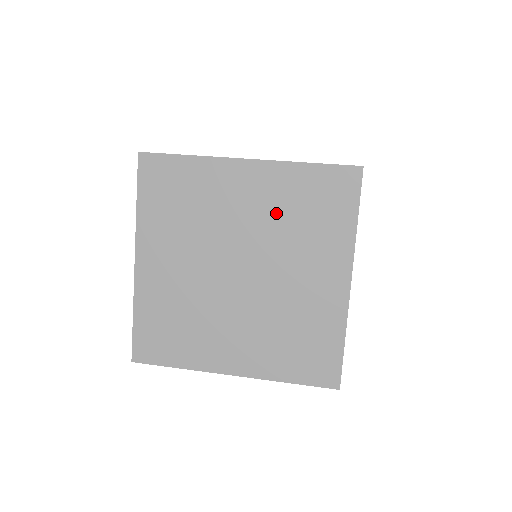
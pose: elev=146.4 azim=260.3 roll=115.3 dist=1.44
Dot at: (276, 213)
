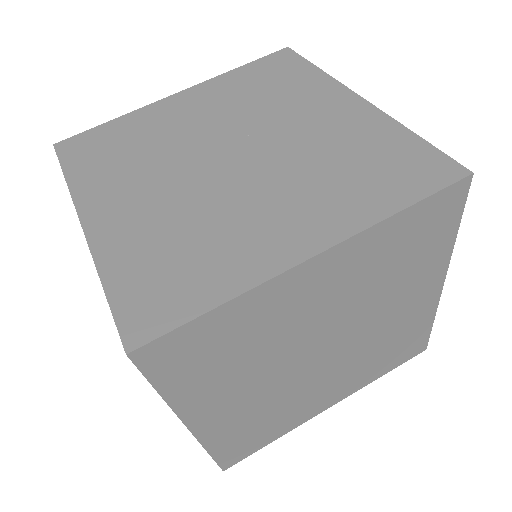
Dot at: occluded
